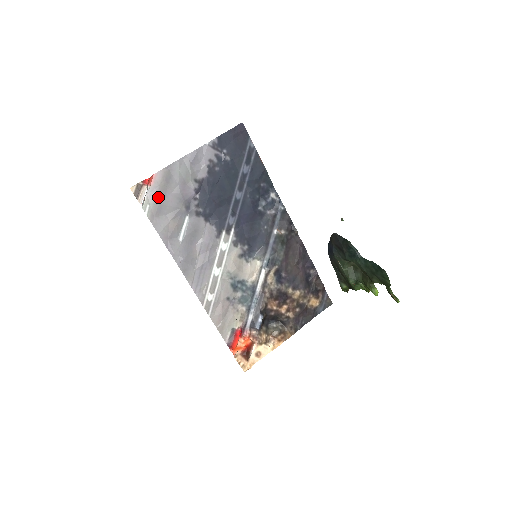
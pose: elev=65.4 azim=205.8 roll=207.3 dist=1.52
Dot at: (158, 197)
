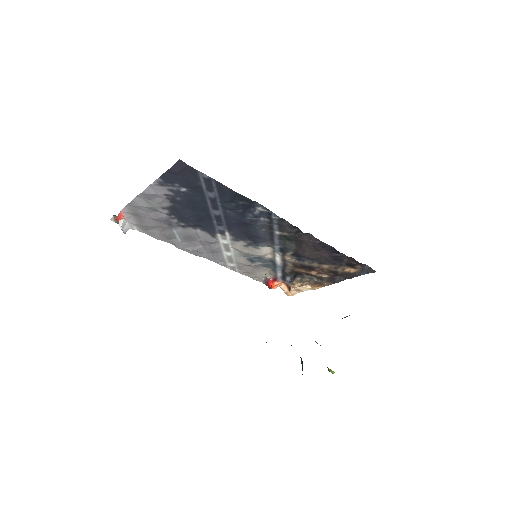
Dot at: (137, 222)
